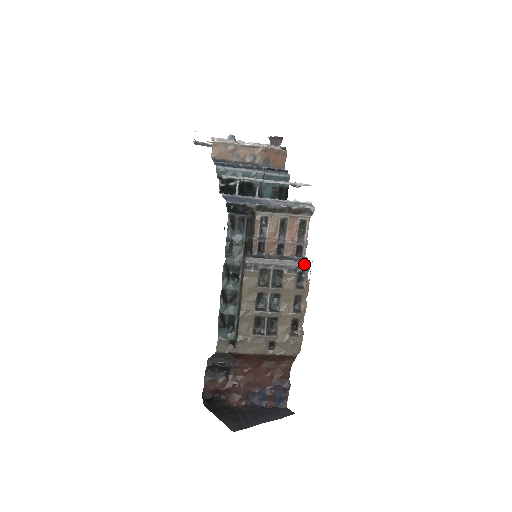
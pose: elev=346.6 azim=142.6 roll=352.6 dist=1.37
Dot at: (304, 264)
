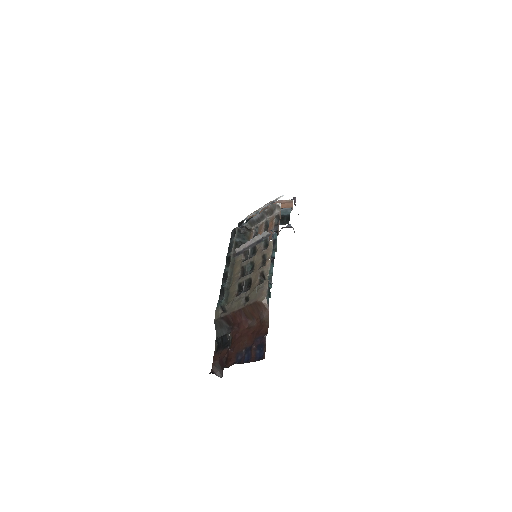
Dot at: (266, 233)
